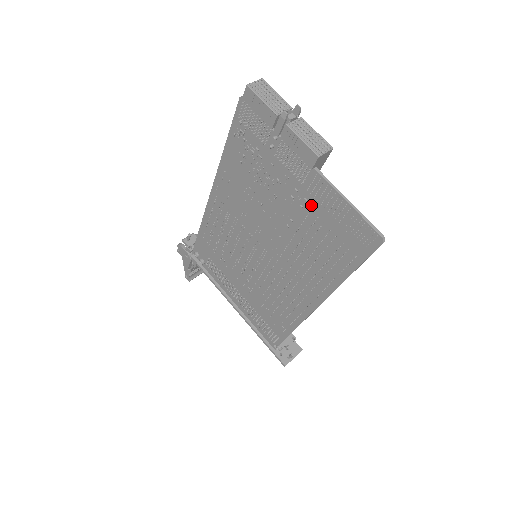
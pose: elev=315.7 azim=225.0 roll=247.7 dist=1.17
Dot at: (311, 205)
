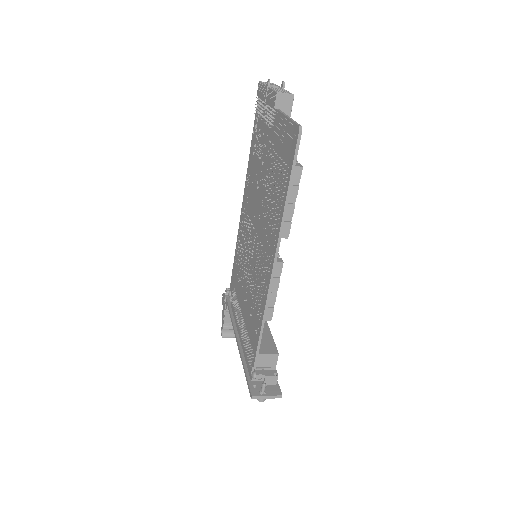
Dot at: (275, 146)
